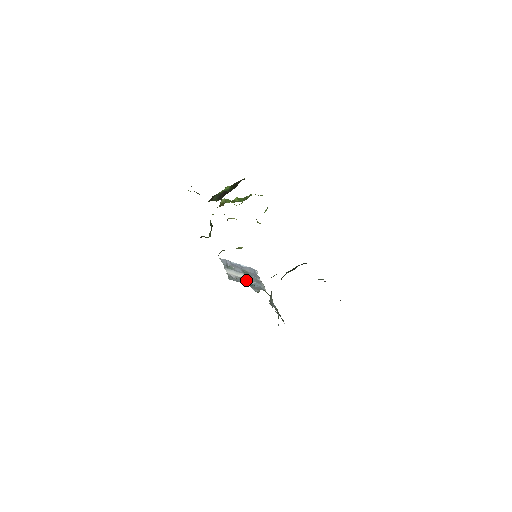
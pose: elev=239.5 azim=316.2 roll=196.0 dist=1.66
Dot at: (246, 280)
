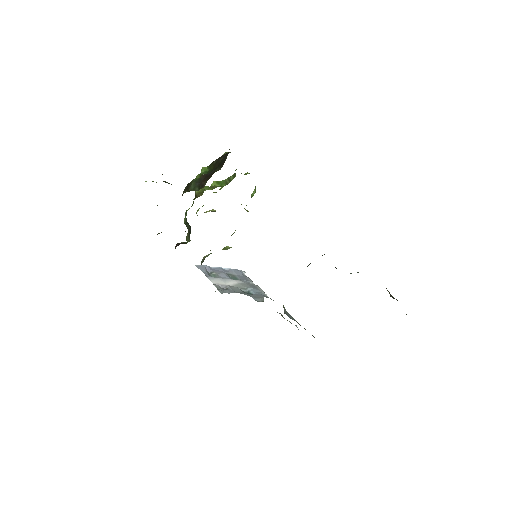
Dot at: (239, 288)
